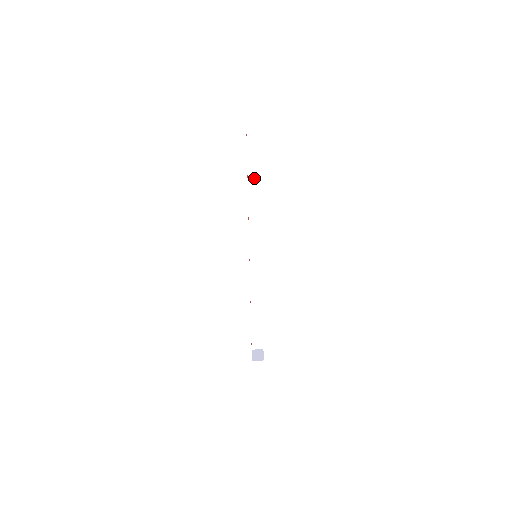
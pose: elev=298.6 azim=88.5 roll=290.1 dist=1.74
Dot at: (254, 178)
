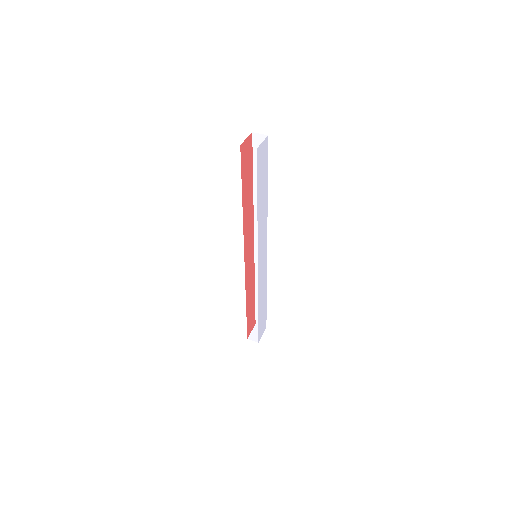
Dot at: occluded
